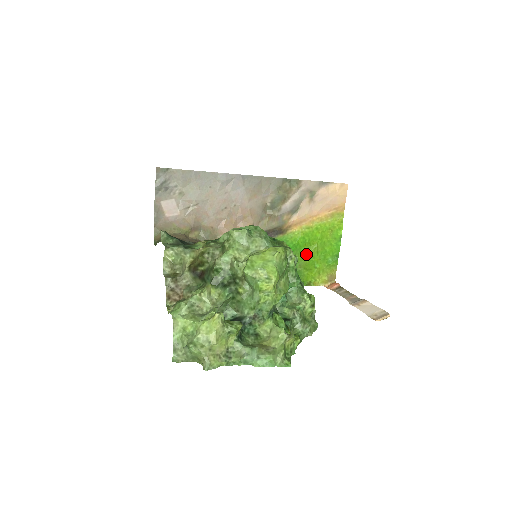
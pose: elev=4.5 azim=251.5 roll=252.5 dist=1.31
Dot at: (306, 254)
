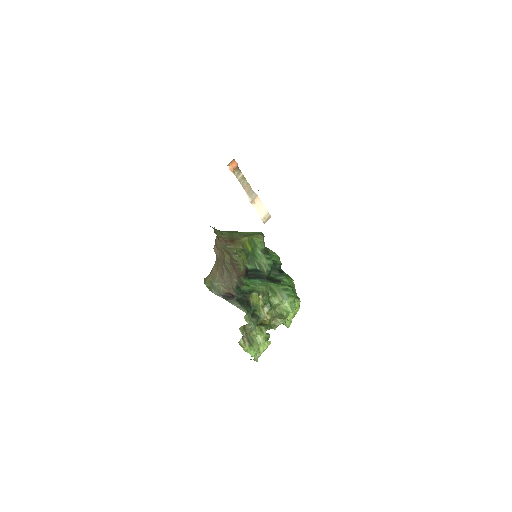
Dot at: occluded
